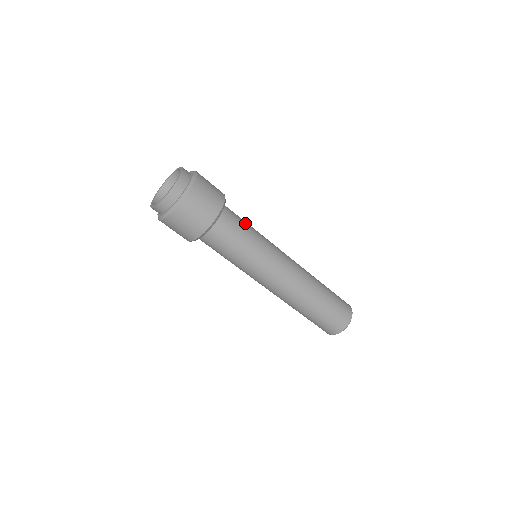
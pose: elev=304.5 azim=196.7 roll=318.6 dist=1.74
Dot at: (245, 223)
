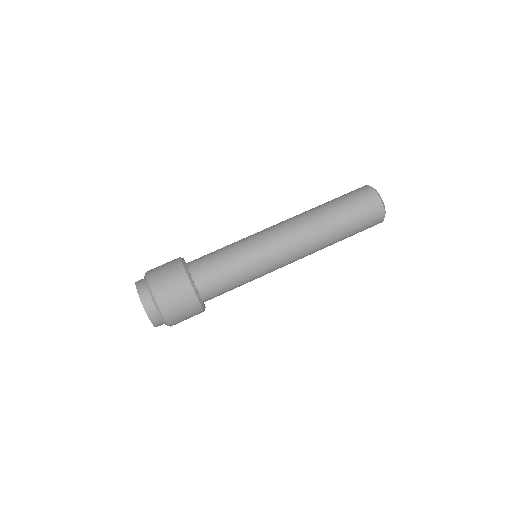
Dot at: (223, 267)
